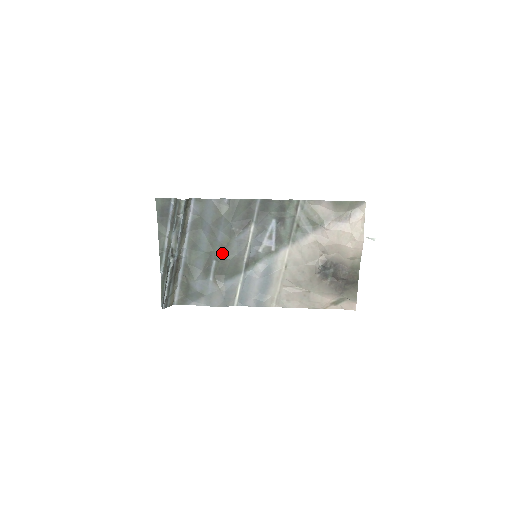
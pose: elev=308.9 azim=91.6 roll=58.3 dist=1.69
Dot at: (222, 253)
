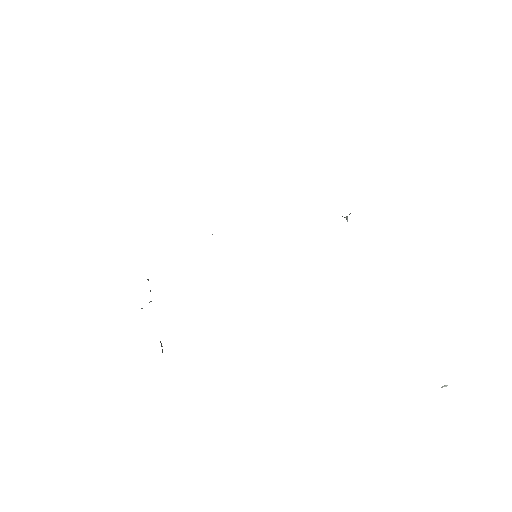
Dot at: occluded
